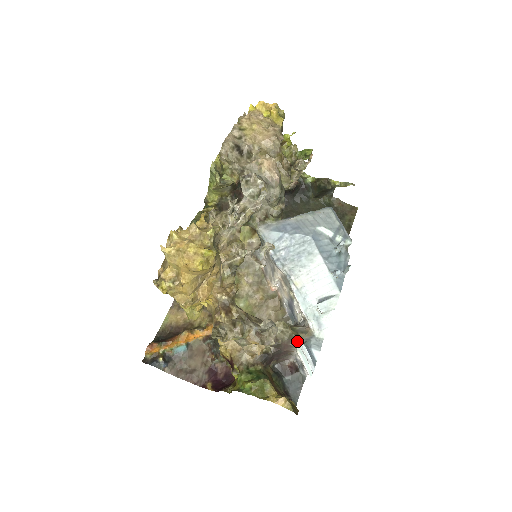
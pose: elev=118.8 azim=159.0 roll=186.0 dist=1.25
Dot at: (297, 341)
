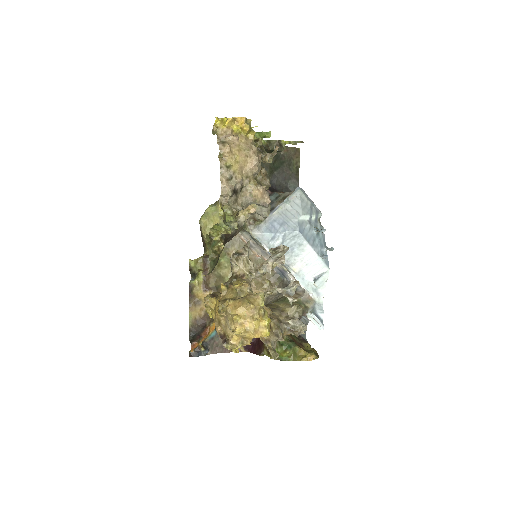
Dot at: (307, 312)
